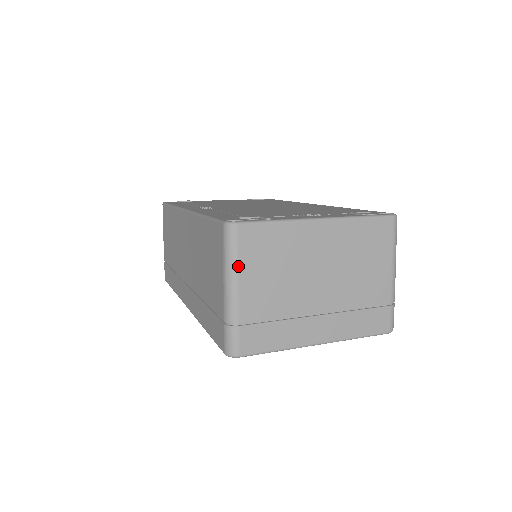
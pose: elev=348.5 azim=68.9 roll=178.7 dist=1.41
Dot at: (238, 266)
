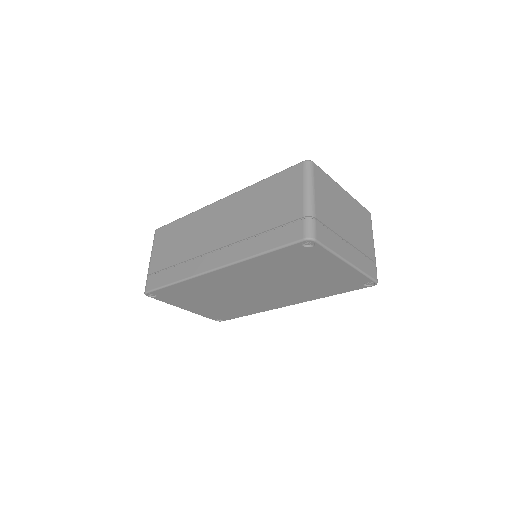
Dot at: (314, 184)
